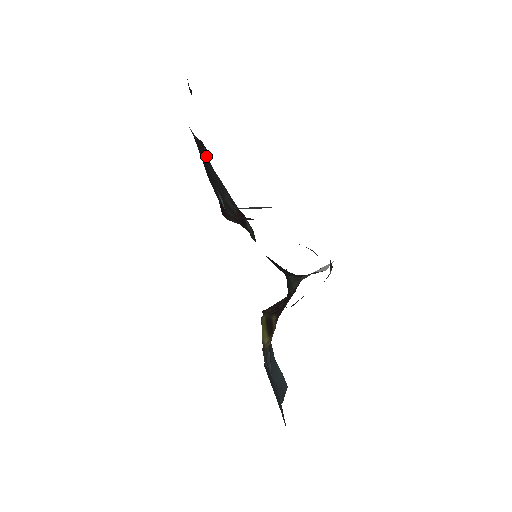
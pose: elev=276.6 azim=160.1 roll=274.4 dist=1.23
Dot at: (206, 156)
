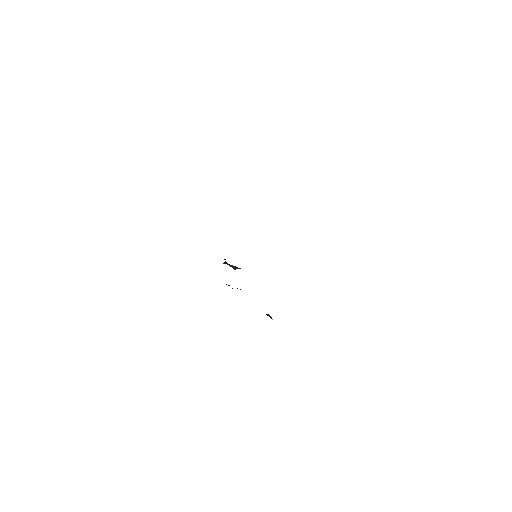
Dot at: occluded
